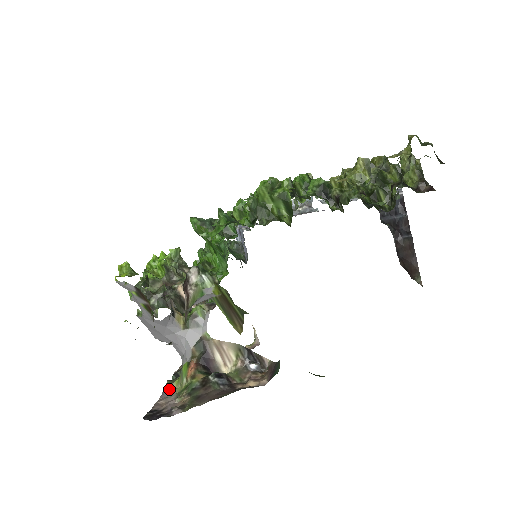
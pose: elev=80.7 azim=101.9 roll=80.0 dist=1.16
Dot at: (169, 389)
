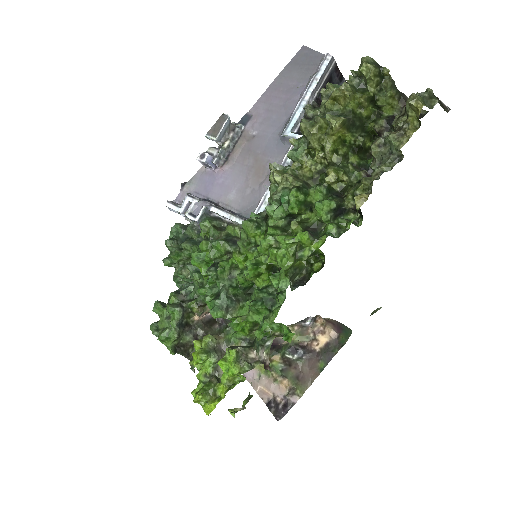
Dot at: occluded
